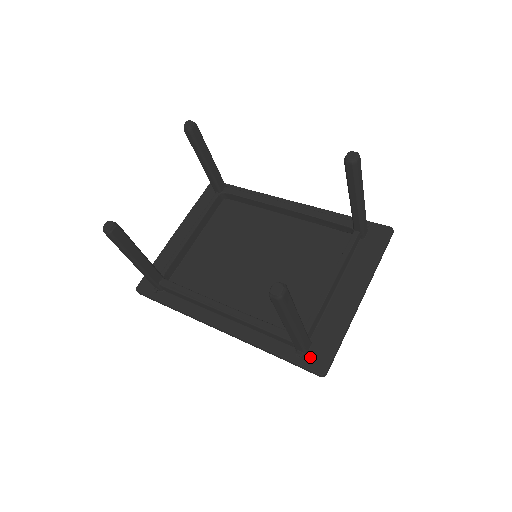
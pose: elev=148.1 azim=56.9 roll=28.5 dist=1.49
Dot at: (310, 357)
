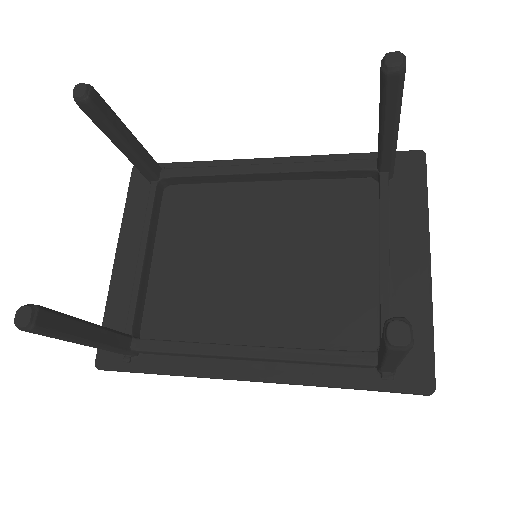
Dot at: (403, 374)
